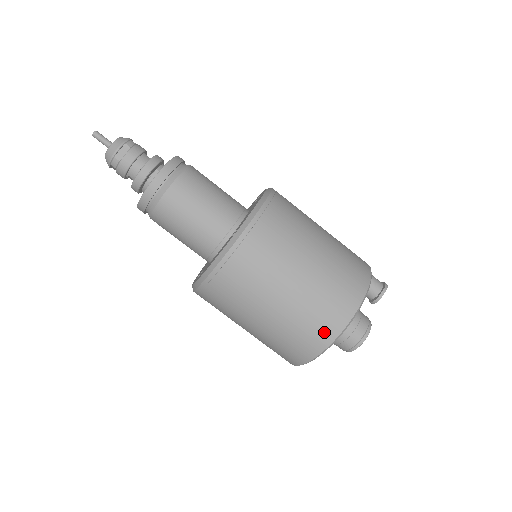
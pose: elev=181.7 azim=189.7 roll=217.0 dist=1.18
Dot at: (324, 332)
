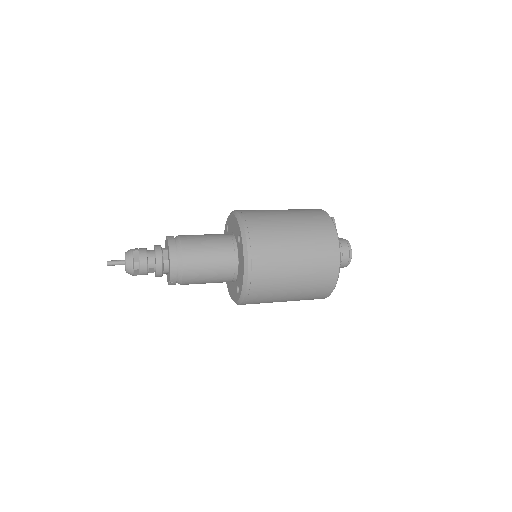
Dot at: (331, 247)
